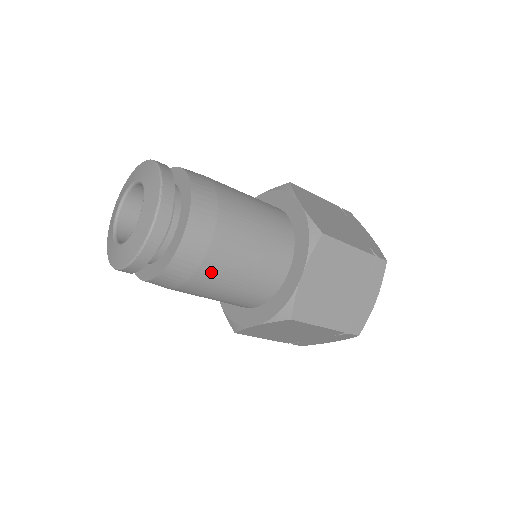
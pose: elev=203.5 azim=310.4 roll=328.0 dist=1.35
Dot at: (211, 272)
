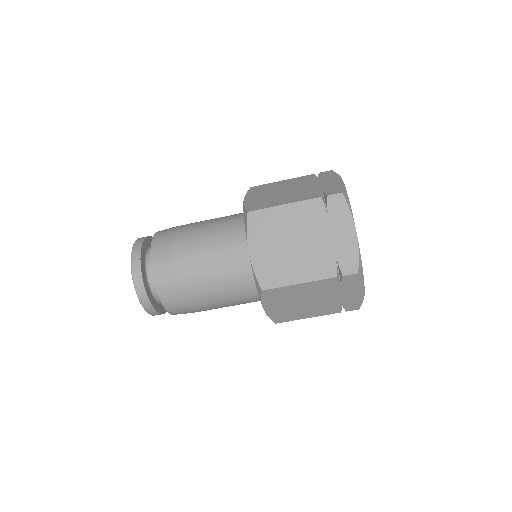
Dot at: (189, 287)
